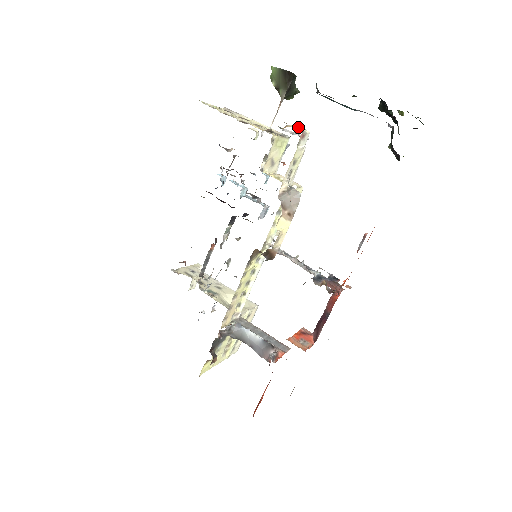
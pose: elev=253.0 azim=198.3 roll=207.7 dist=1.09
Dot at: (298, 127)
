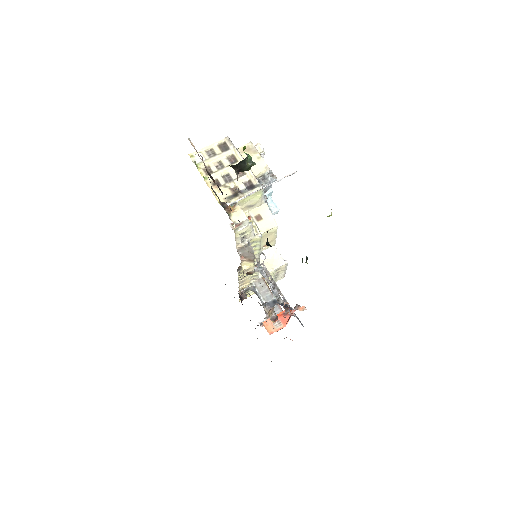
Dot at: (240, 212)
